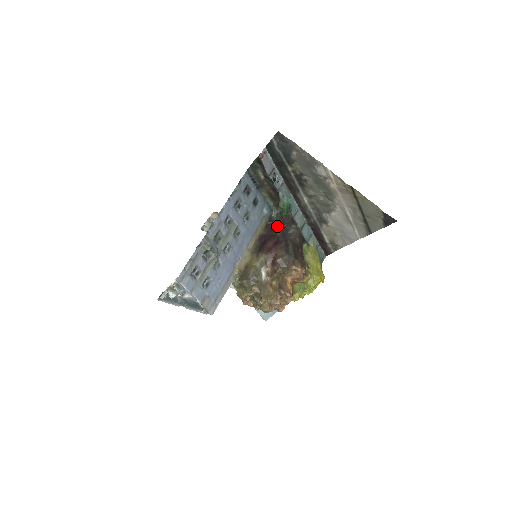
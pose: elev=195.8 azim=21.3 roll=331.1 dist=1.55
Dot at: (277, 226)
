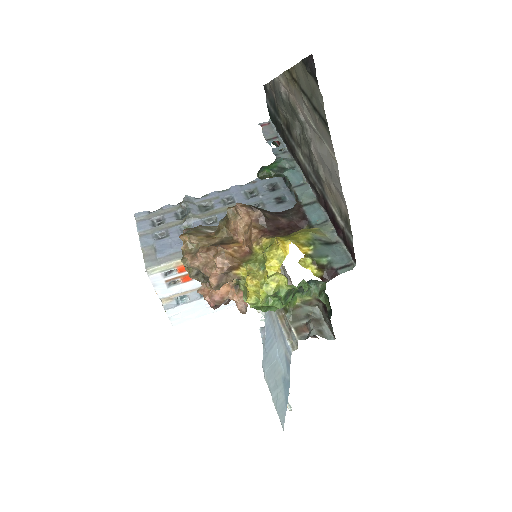
Dot at: occluded
